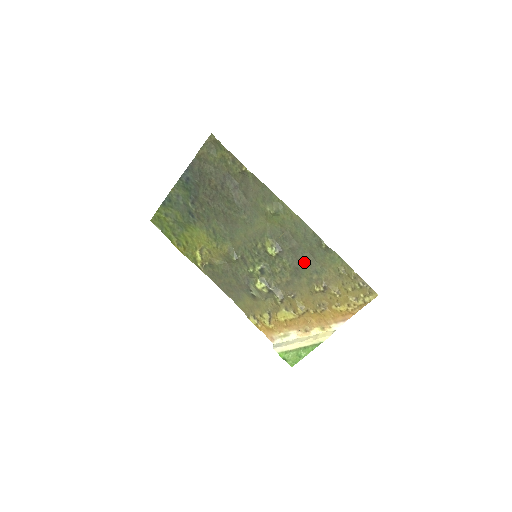
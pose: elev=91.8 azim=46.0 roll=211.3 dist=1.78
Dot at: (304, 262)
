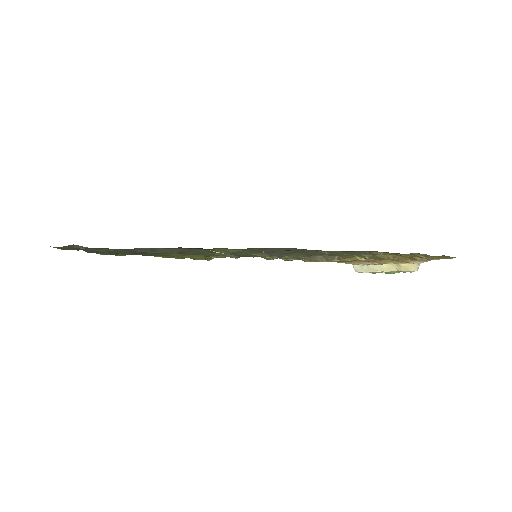
Dot at: (320, 253)
